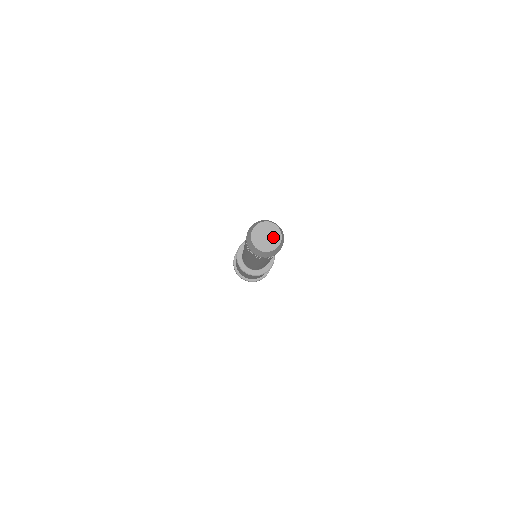
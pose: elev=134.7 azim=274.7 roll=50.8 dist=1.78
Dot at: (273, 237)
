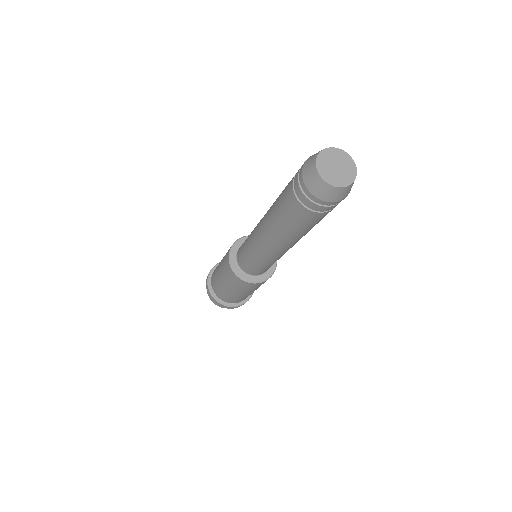
Dot at: (342, 162)
